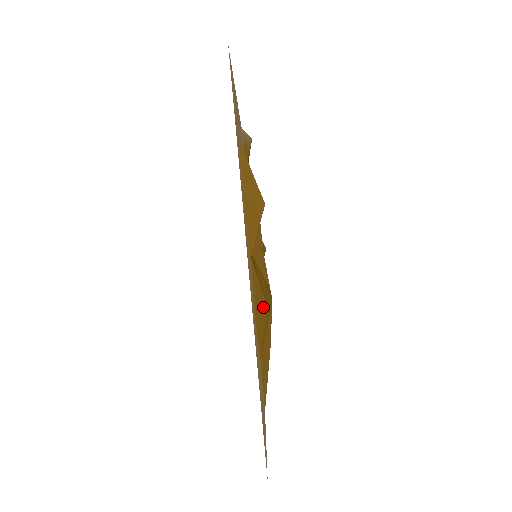
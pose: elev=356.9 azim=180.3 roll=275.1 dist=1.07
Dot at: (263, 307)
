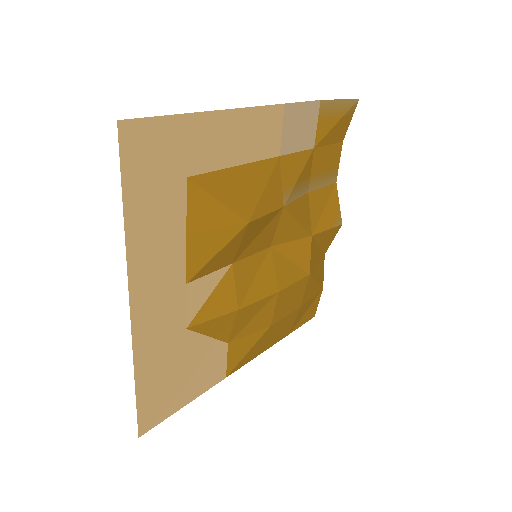
Dot at: (224, 310)
